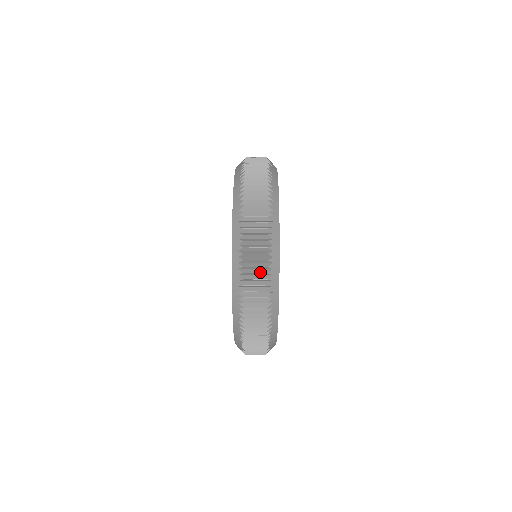
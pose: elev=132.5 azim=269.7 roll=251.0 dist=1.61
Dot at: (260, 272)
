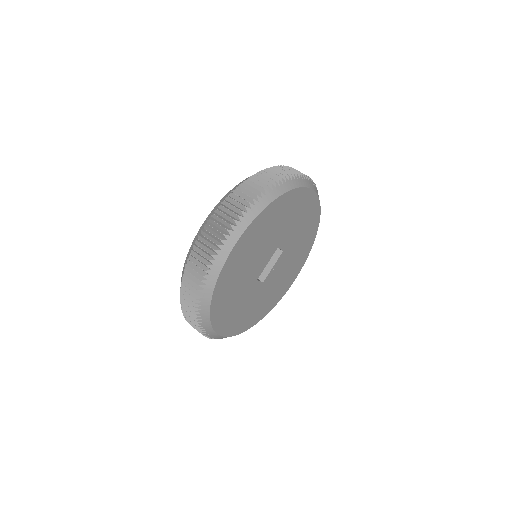
Dot at: (193, 286)
